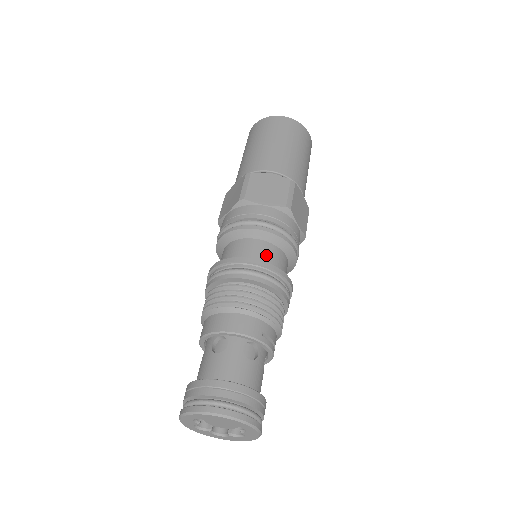
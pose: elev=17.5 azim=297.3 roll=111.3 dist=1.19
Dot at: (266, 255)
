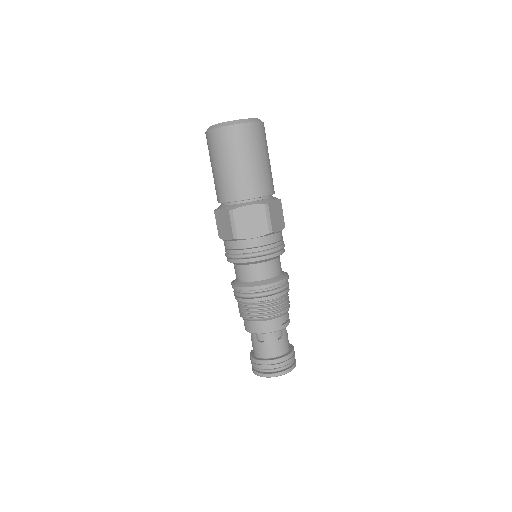
Dot at: (267, 273)
